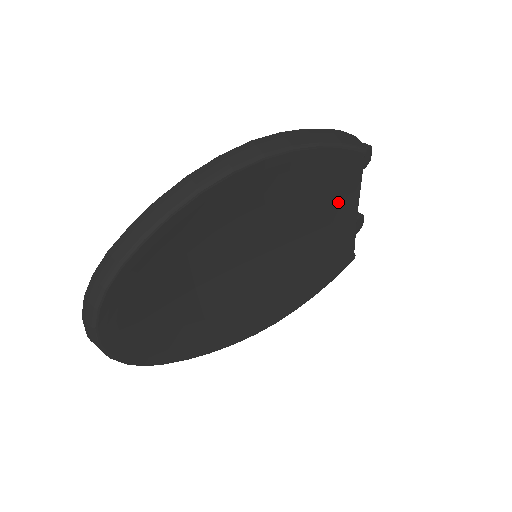
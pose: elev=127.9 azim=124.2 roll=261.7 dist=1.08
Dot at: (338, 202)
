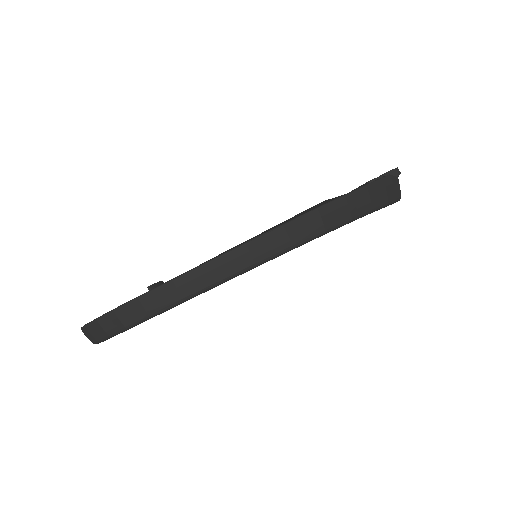
Dot at: occluded
